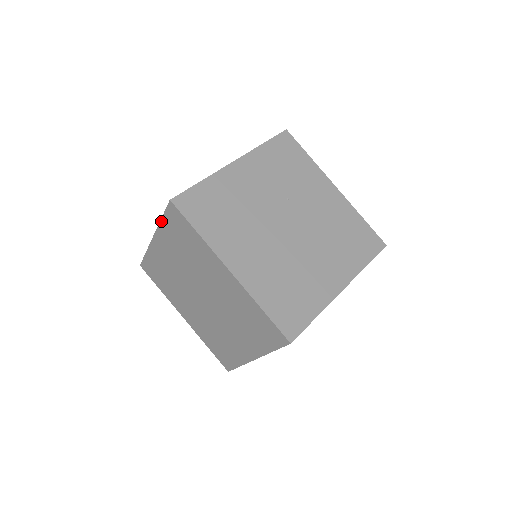
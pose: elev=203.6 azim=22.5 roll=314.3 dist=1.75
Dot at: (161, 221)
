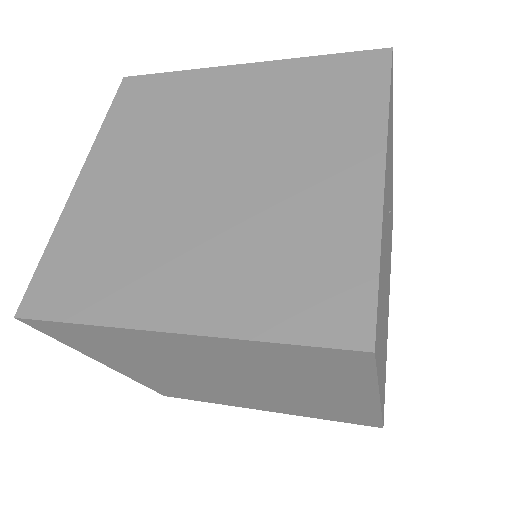
Dot at: (265, 343)
